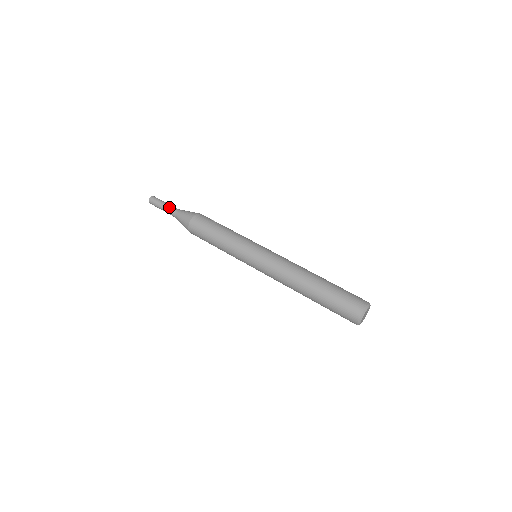
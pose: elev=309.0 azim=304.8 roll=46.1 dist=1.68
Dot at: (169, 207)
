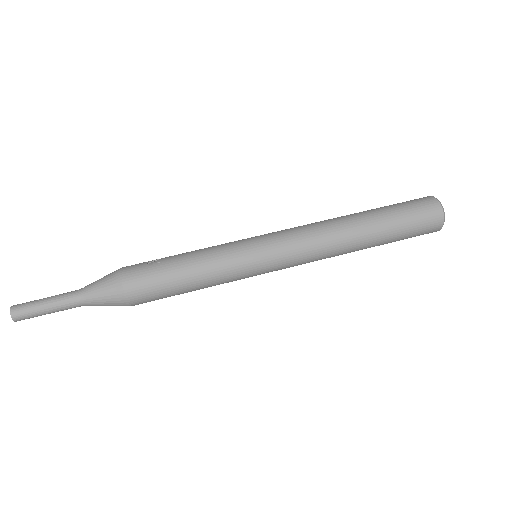
Dot at: (61, 302)
